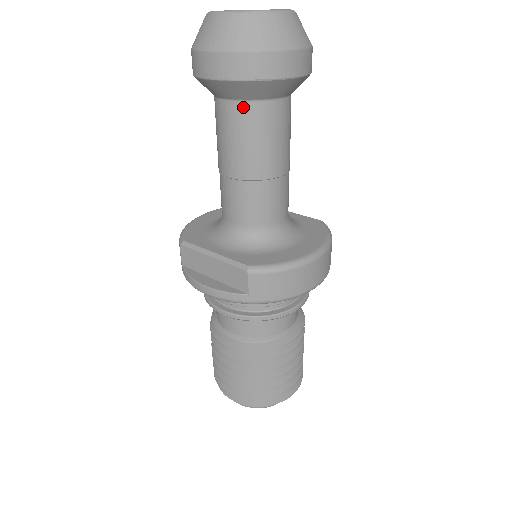
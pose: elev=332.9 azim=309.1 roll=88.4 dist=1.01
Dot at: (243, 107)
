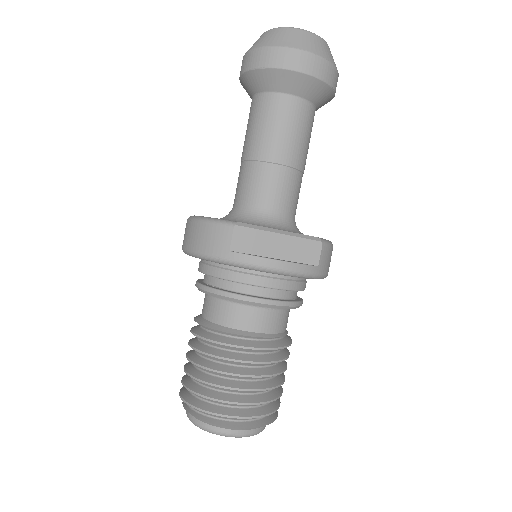
Dot at: (307, 106)
